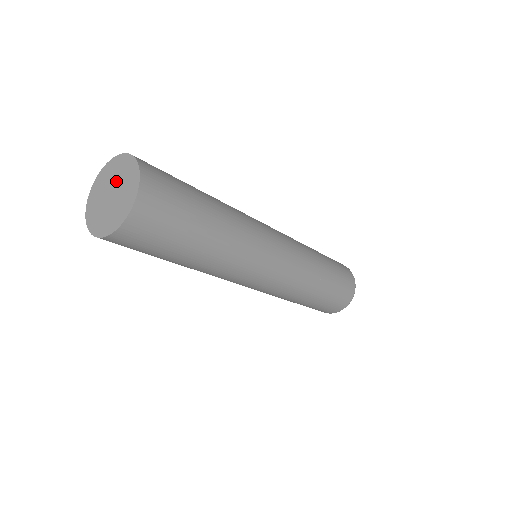
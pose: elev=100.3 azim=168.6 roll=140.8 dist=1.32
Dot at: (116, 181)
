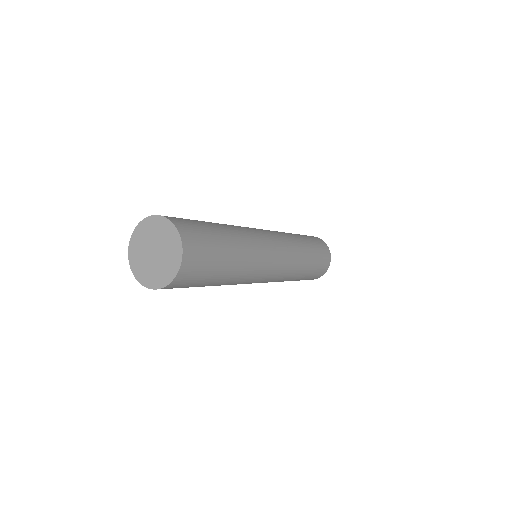
Dot at: (162, 246)
